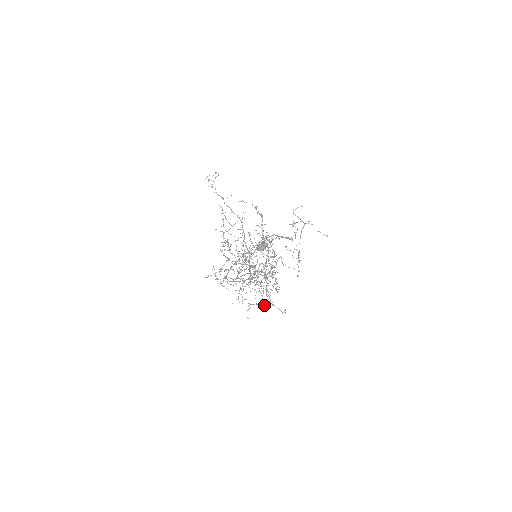
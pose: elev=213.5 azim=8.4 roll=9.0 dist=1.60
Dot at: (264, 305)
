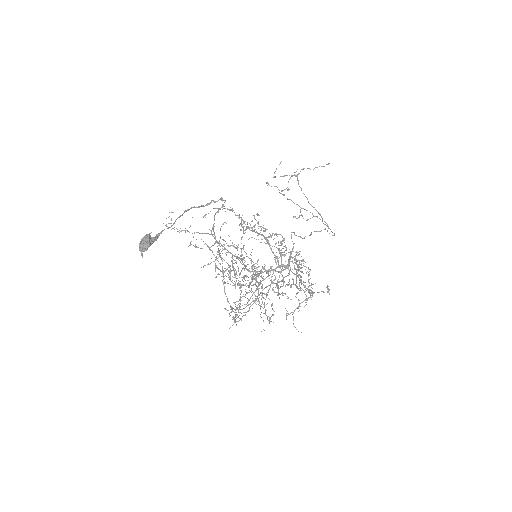
Dot at: occluded
